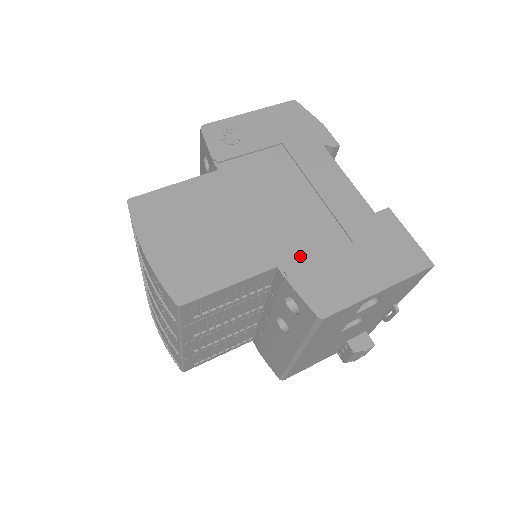
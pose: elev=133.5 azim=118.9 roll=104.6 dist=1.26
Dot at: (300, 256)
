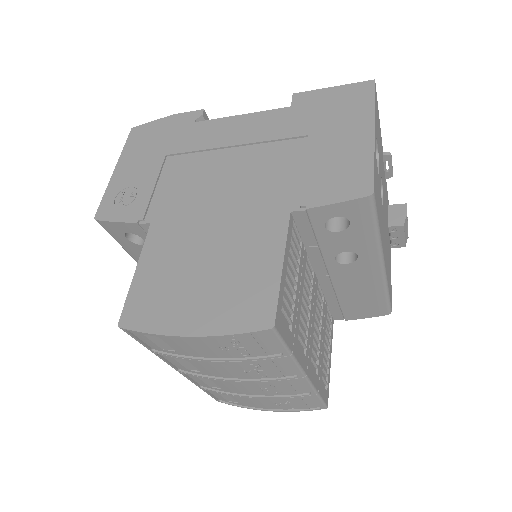
Dot at: (292, 187)
